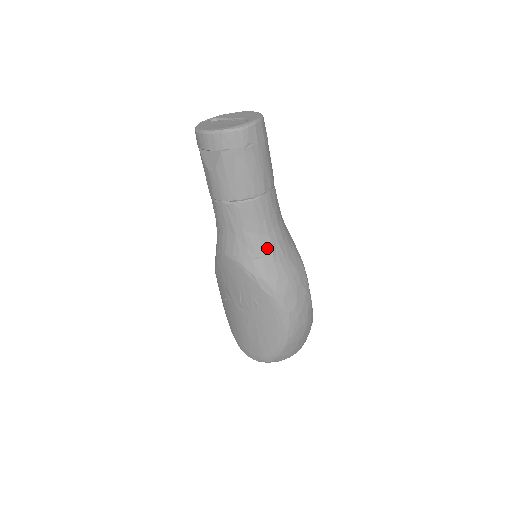
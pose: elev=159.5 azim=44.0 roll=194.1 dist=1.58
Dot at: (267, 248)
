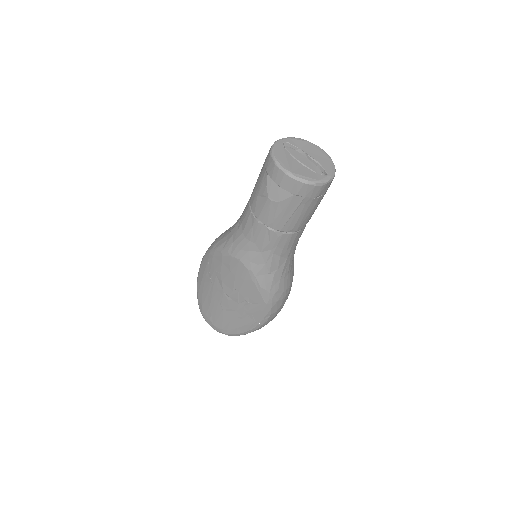
Dot at: (281, 267)
